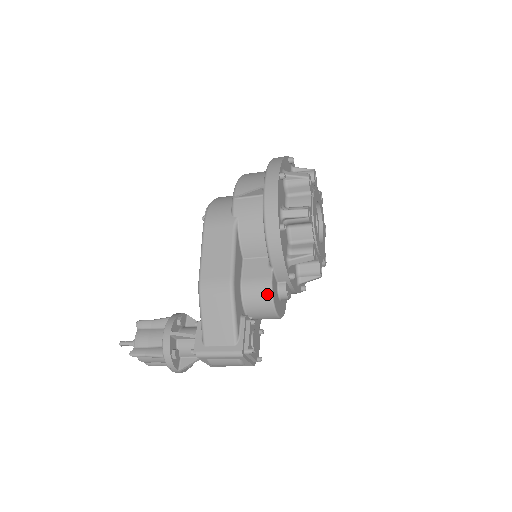
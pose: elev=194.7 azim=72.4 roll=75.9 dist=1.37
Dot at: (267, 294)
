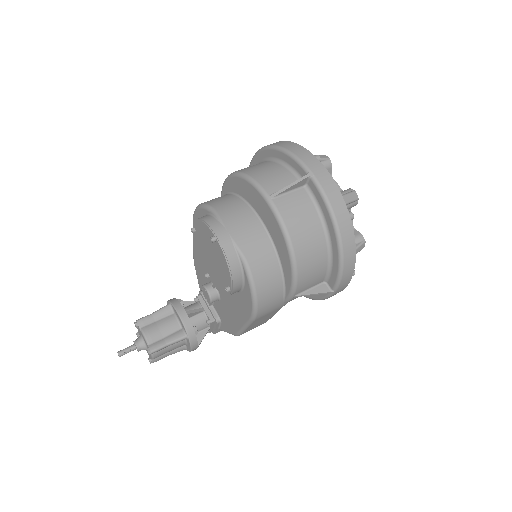
Dot at: occluded
